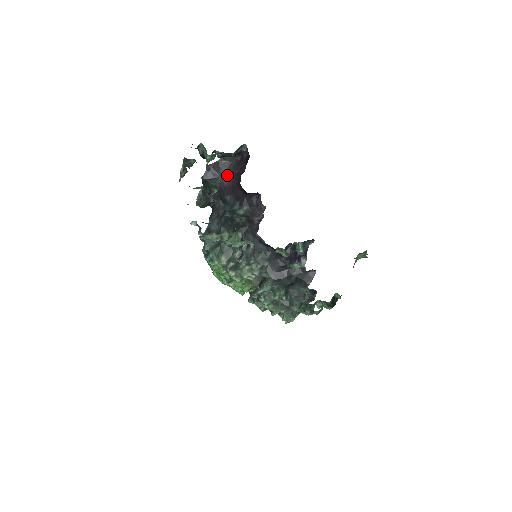
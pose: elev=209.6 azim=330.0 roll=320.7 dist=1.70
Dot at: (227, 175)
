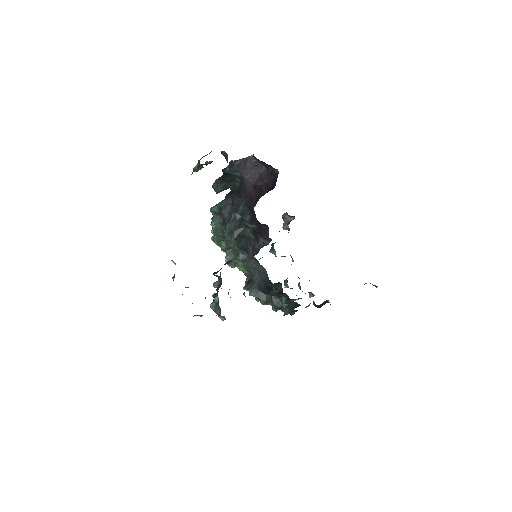
Dot at: (251, 179)
